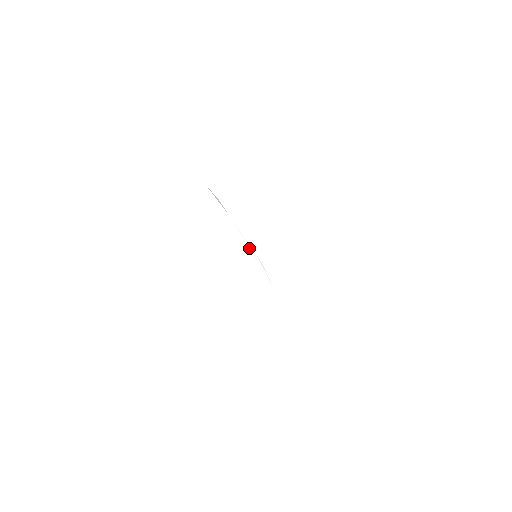
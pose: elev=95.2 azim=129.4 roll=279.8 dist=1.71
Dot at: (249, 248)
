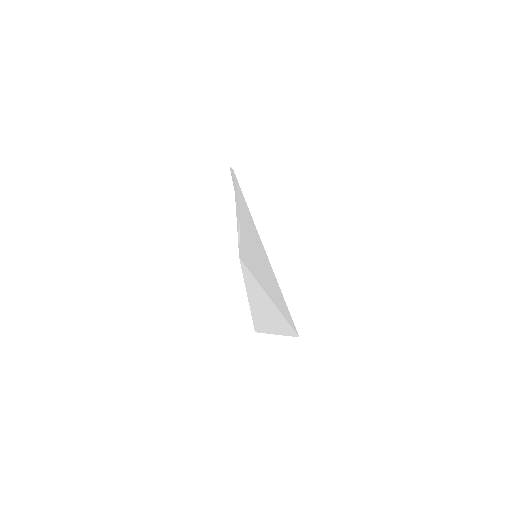
Dot at: (237, 224)
